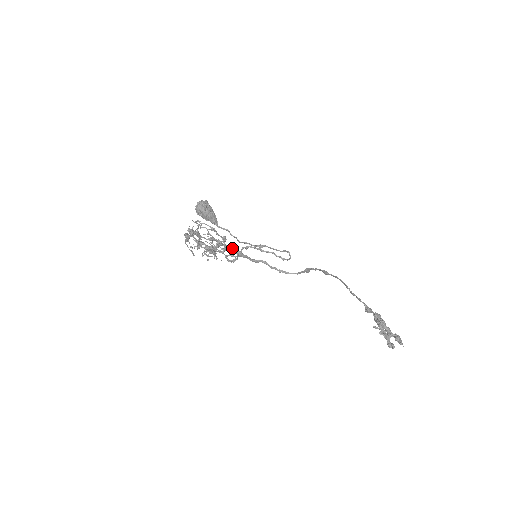
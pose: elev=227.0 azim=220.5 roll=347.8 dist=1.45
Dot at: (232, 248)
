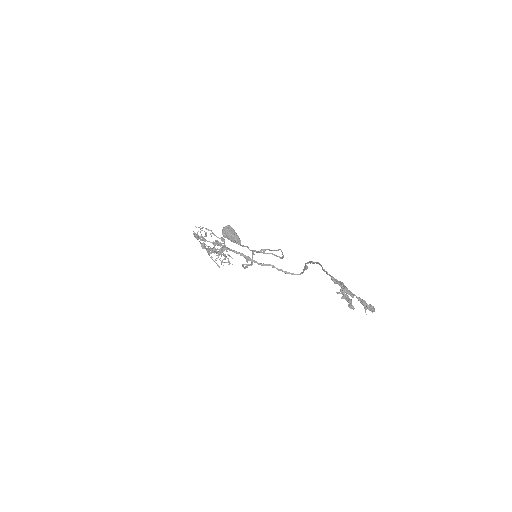
Dot at: (239, 253)
